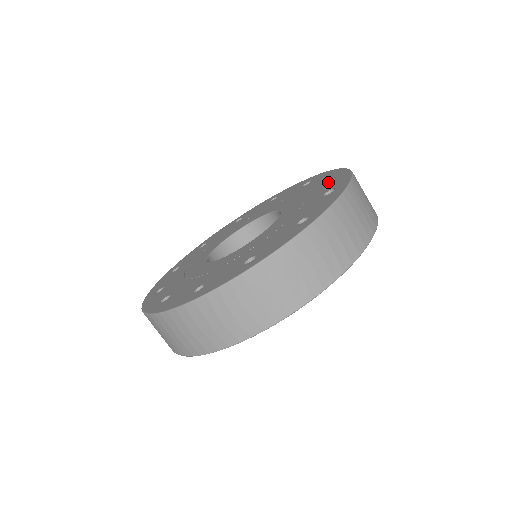
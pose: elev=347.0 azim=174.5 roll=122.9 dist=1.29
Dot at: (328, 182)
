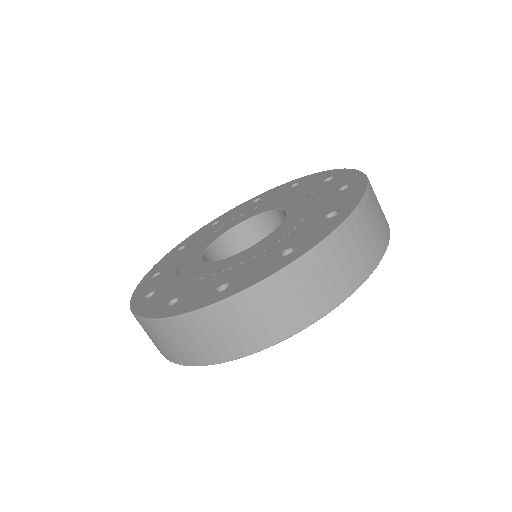
Dot at: (271, 260)
